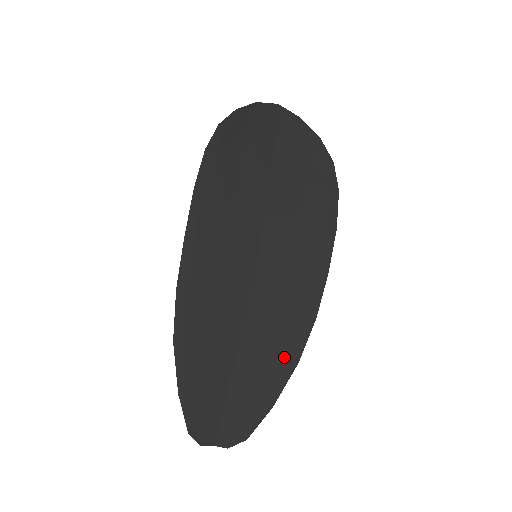
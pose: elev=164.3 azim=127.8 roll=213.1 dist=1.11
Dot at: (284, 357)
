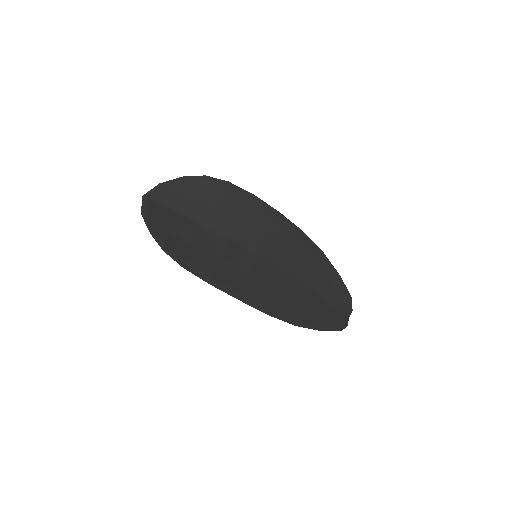
Dot at: (318, 260)
